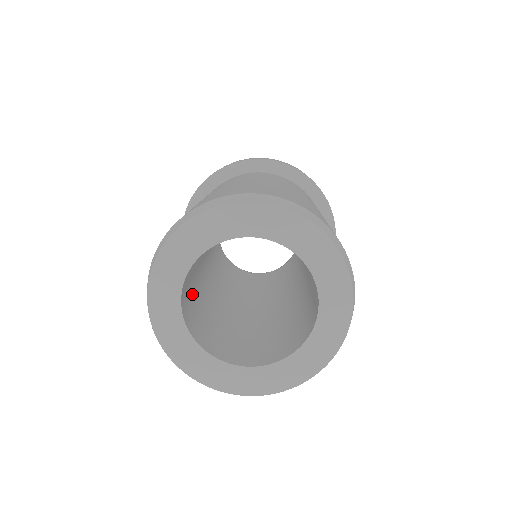
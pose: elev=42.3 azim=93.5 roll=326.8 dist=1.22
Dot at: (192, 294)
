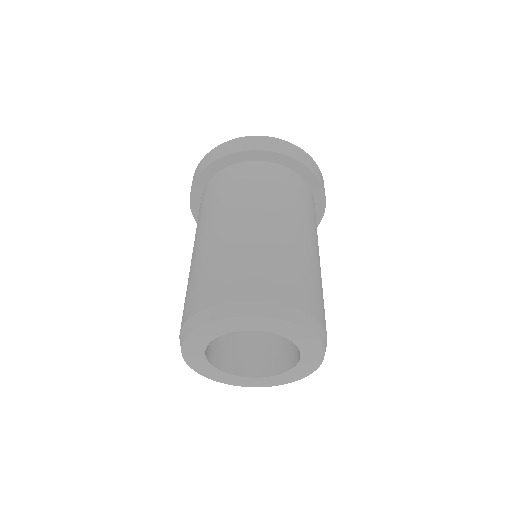
Dot at: occluded
